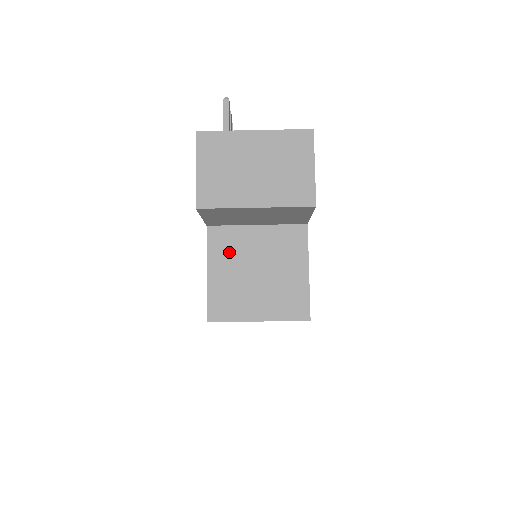
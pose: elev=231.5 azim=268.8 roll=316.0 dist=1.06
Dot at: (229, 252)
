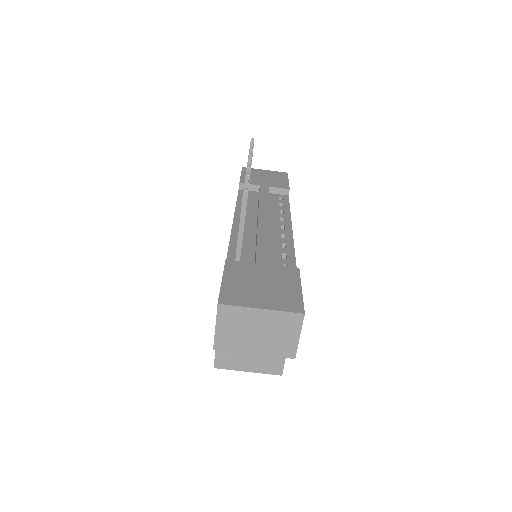
Dot at: occluded
